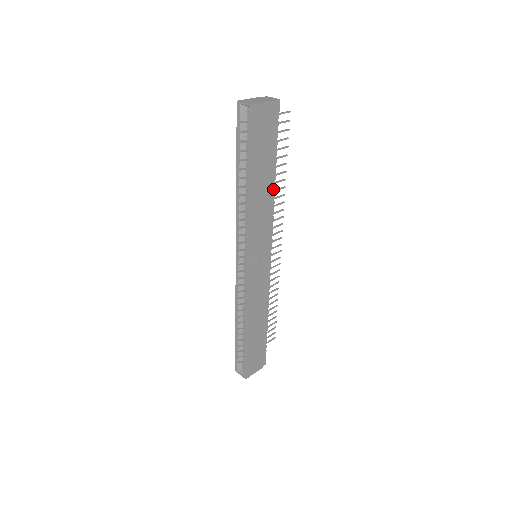
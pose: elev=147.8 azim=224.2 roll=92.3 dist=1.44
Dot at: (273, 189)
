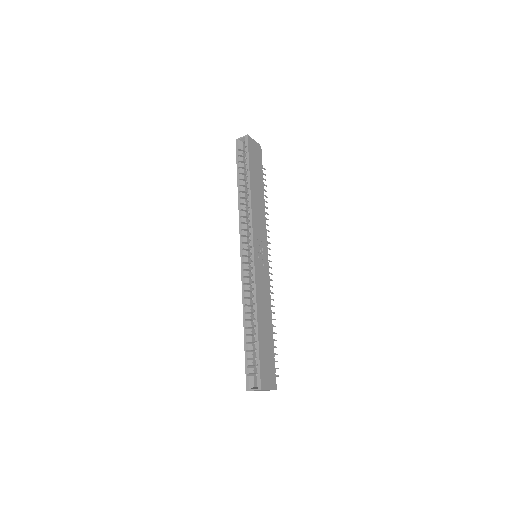
Dot at: (263, 202)
